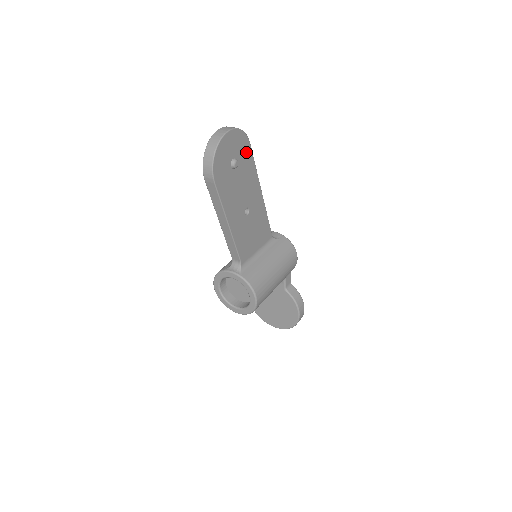
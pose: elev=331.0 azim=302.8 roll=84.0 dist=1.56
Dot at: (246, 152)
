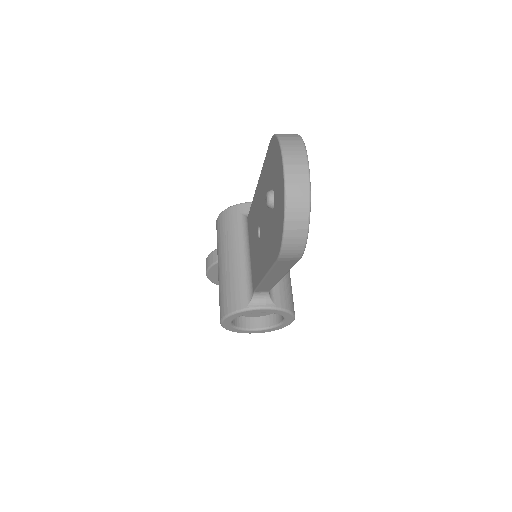
Dot at: occluded
